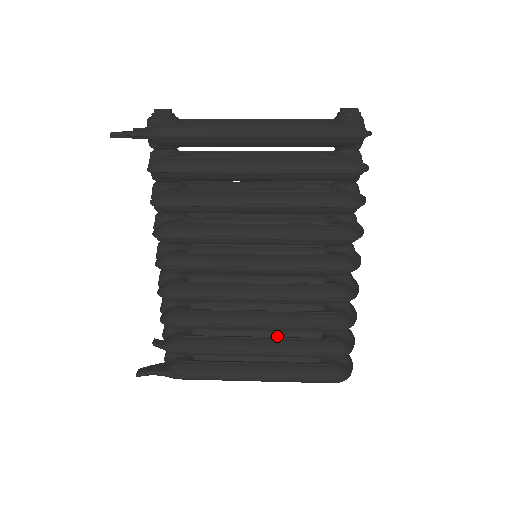
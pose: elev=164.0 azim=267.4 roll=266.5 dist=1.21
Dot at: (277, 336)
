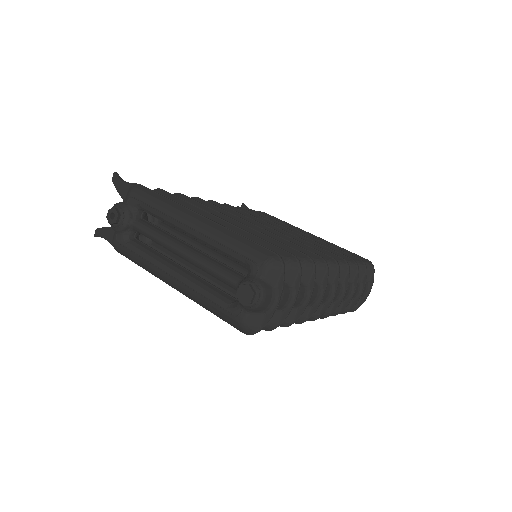
Dot at: occluded
